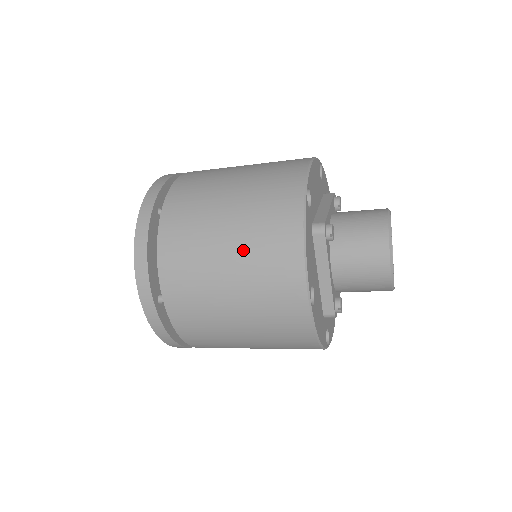
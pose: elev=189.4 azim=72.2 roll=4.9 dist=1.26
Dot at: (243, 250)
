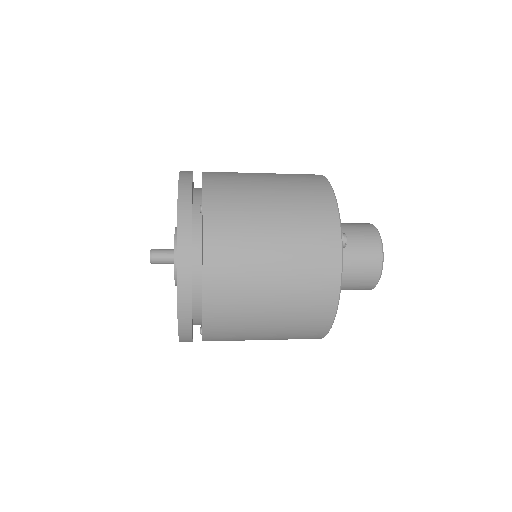
Dot at: (289, 252)
